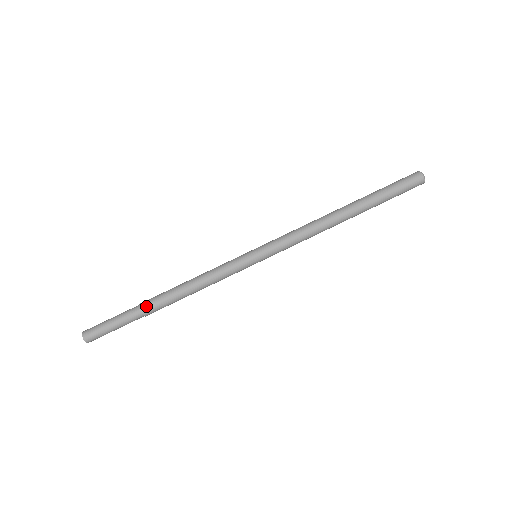
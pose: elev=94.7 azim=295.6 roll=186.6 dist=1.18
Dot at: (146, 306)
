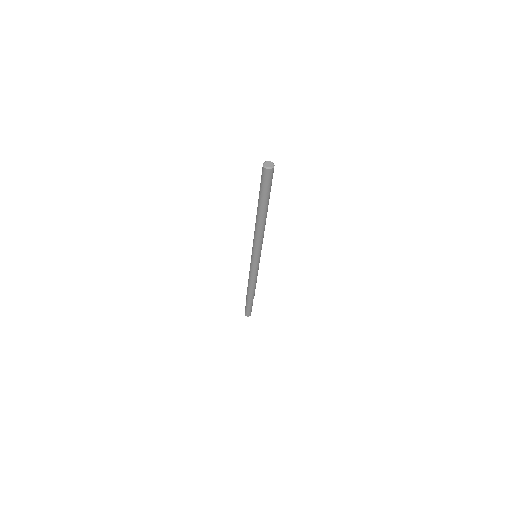
Dot at: (251, 299)
